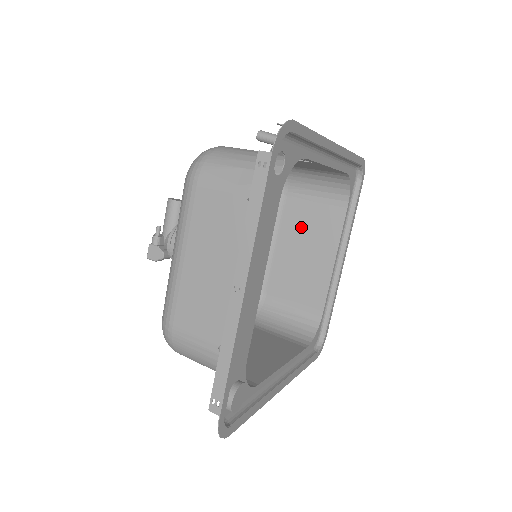
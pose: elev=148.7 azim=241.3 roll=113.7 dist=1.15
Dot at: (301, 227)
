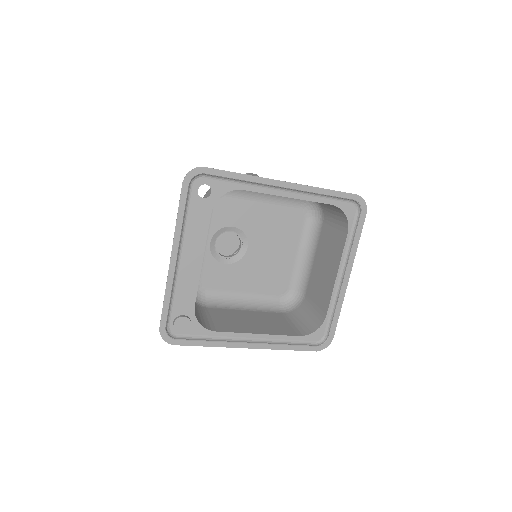
Dot at: (326, 247)
